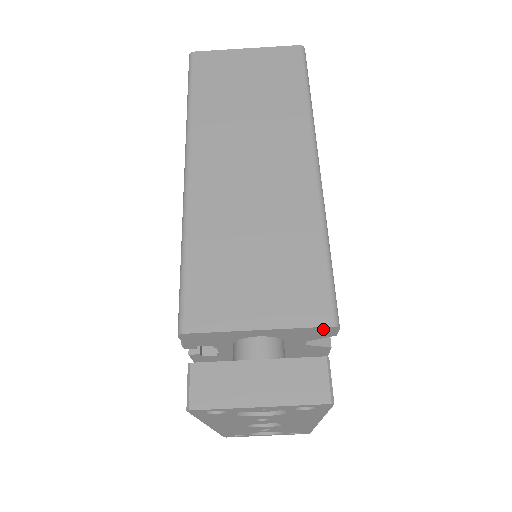
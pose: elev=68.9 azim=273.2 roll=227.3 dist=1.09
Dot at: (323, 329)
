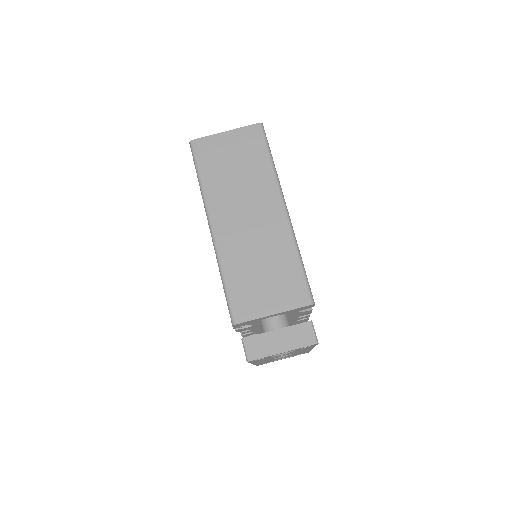
Dot at: (306, 306)
